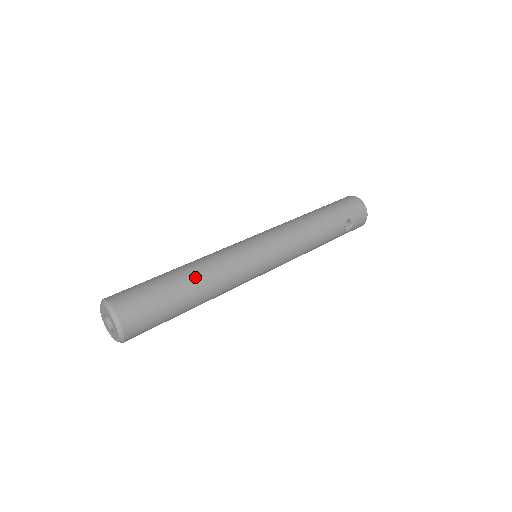
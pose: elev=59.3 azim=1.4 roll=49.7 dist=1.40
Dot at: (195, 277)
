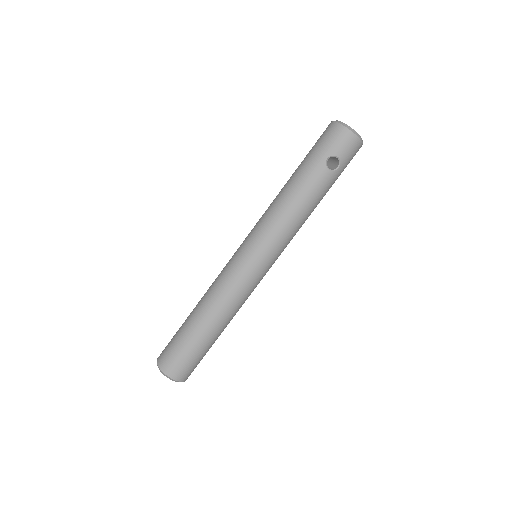
Dot at: (201, 313)
